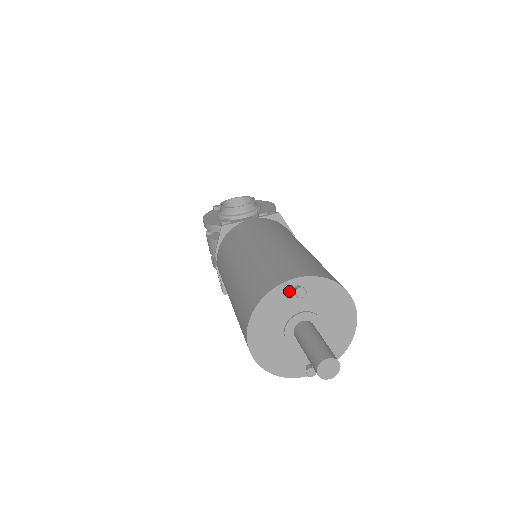
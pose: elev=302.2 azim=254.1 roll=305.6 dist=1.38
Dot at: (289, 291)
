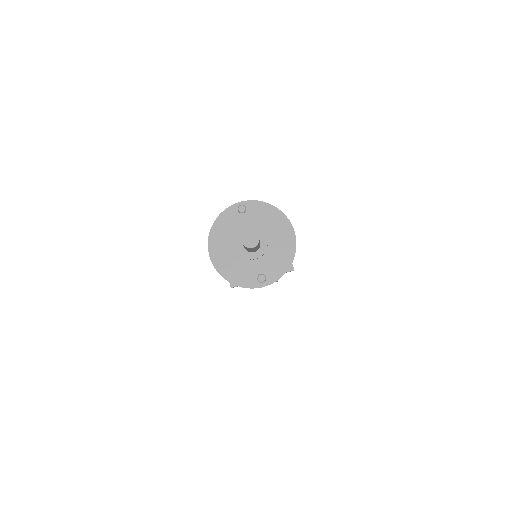
Dot at: (236, 212)
